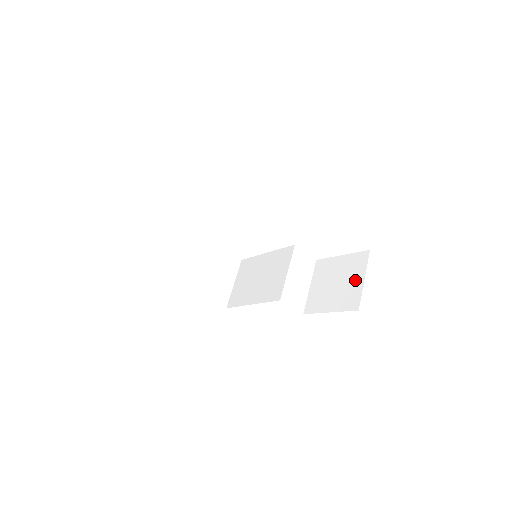
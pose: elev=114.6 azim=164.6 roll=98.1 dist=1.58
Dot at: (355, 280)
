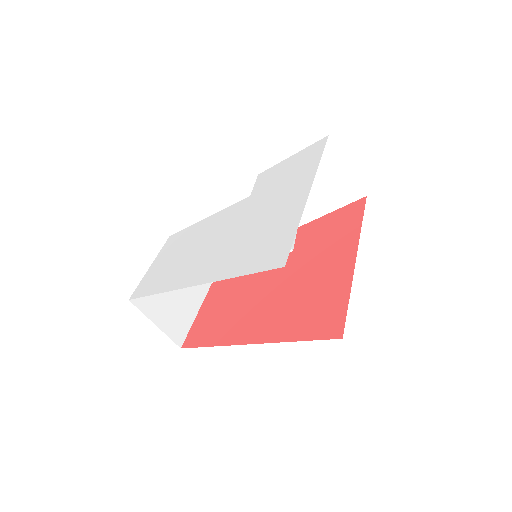
Dot at: (337, 173)
